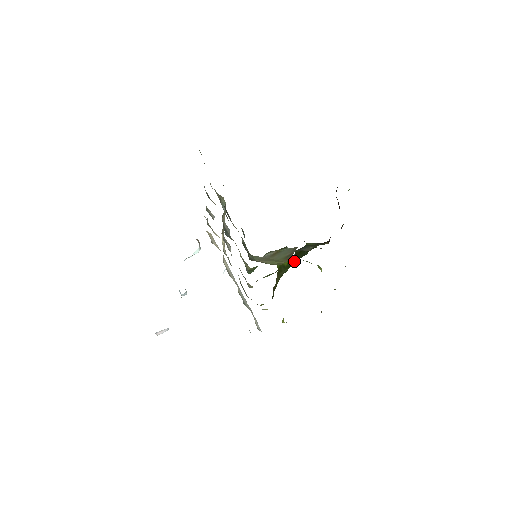
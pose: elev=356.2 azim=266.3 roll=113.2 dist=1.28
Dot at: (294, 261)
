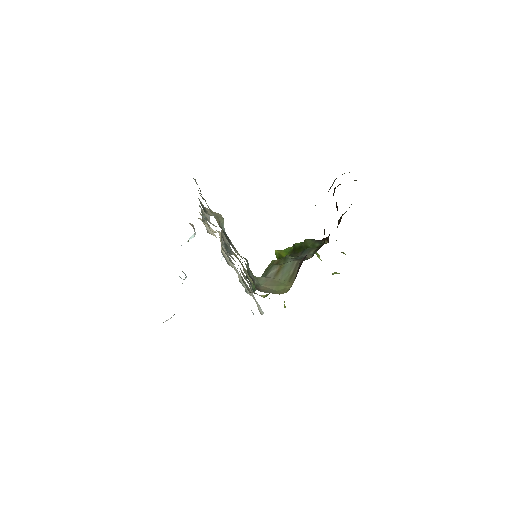
Dot at: occluded
